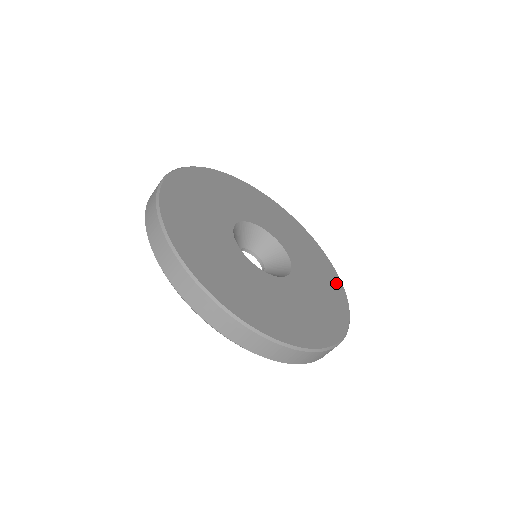
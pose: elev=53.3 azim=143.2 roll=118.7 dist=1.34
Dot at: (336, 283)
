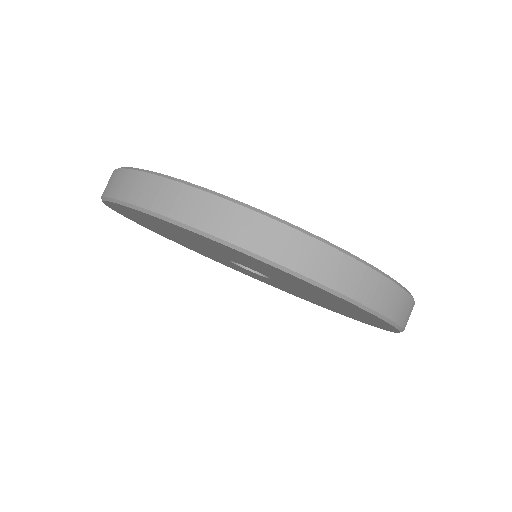
Dot at: occluded
